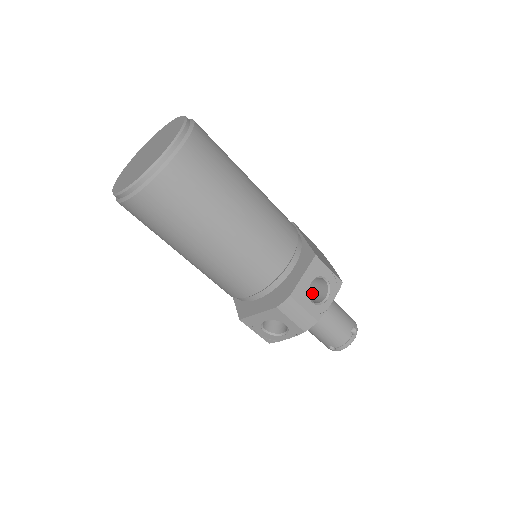
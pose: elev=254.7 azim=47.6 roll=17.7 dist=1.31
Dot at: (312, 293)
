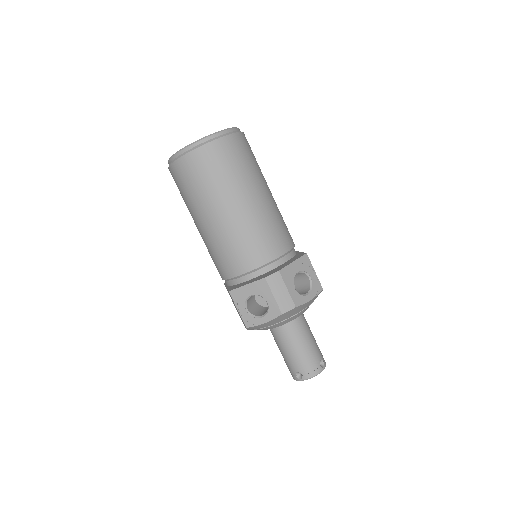
Dot at: occluded
